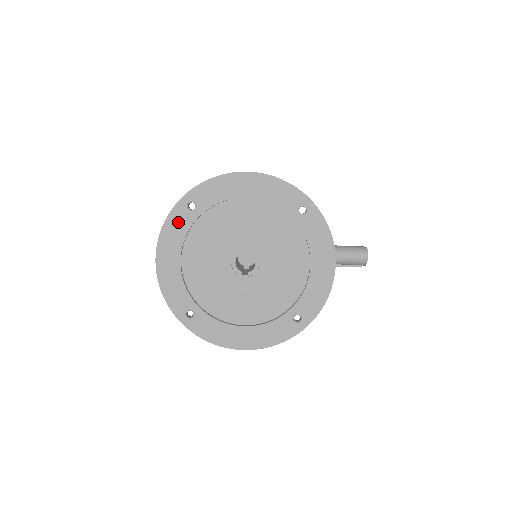
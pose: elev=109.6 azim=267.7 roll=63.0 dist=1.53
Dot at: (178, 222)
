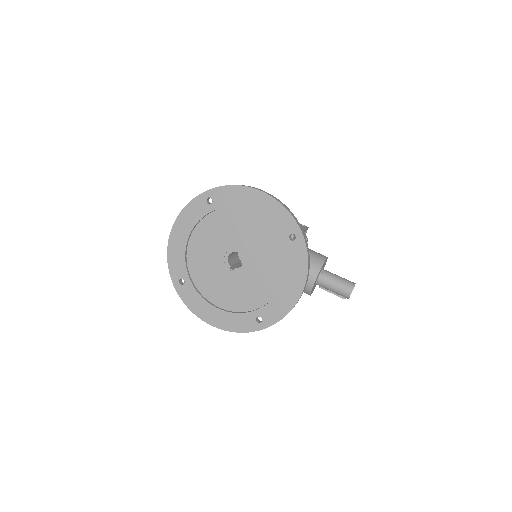
Dot at: (196, 209)
